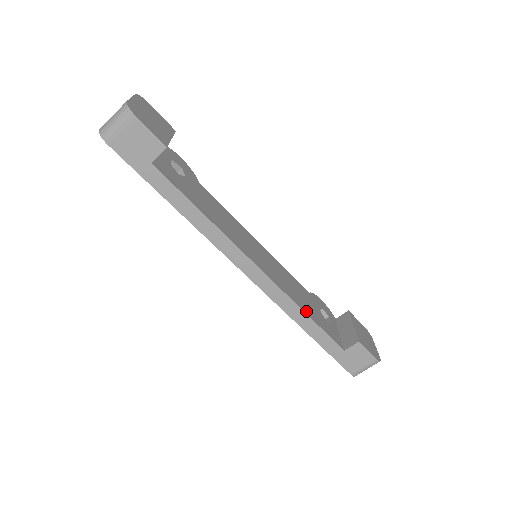
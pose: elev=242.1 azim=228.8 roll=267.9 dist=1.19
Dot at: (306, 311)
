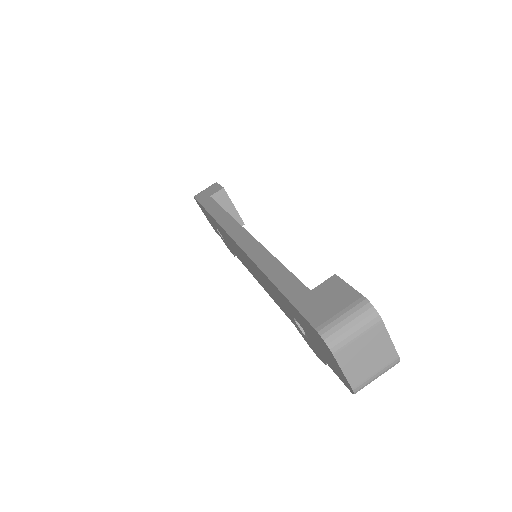
Dot at: occluded
